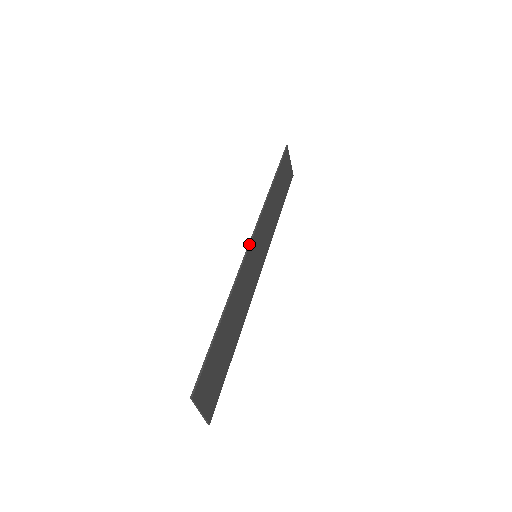
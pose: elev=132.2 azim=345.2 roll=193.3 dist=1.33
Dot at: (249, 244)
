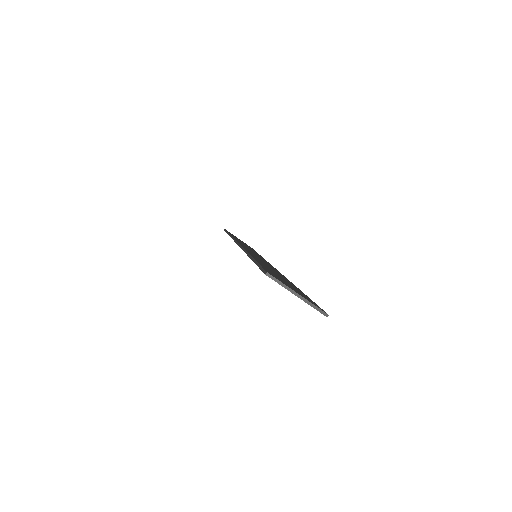
Dot at: (237, 243)
